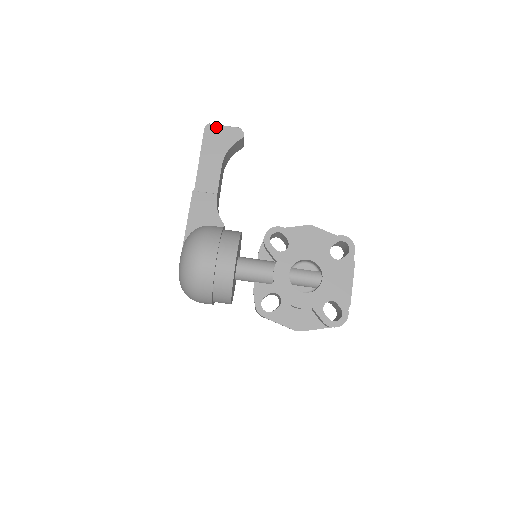
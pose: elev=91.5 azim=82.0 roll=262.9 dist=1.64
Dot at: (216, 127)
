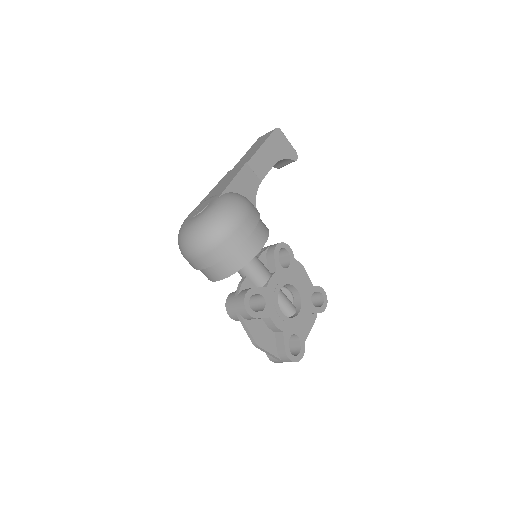
Dot at: (283, 136)
